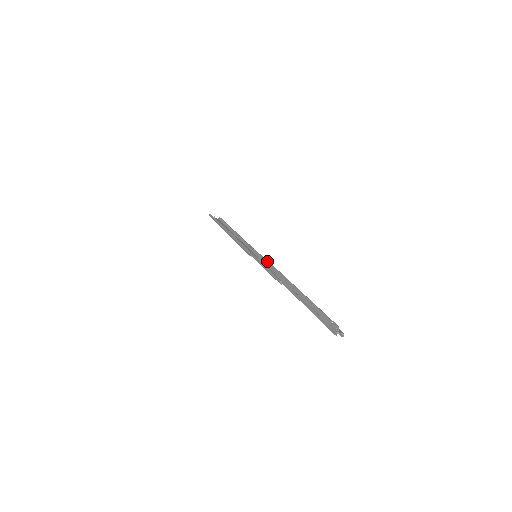
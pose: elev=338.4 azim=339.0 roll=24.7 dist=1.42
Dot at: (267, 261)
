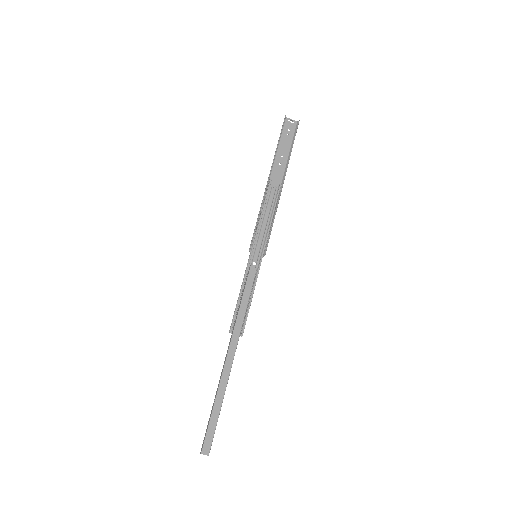
Dot at: (244, 287)
